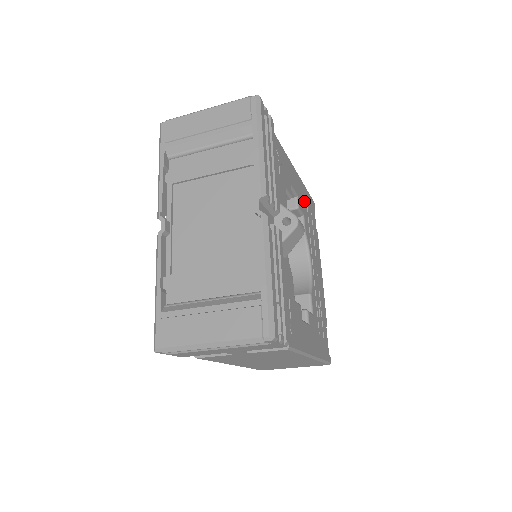
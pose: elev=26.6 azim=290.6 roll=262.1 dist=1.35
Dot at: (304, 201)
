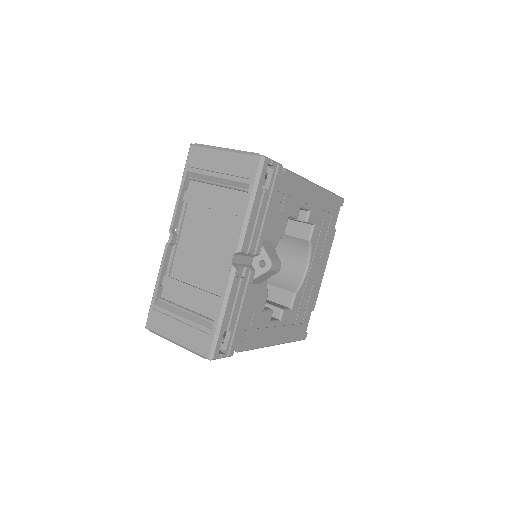
Dot at: (322, 209)
